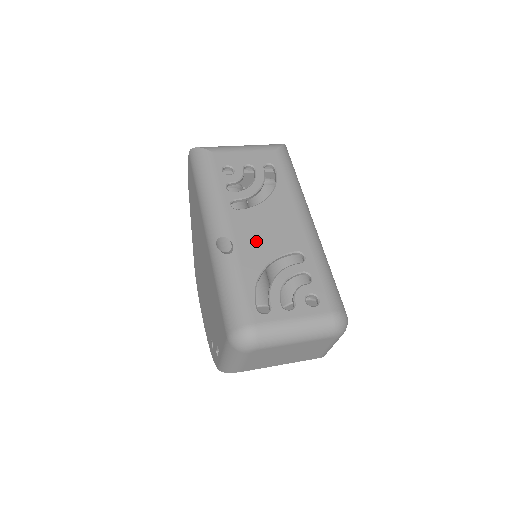
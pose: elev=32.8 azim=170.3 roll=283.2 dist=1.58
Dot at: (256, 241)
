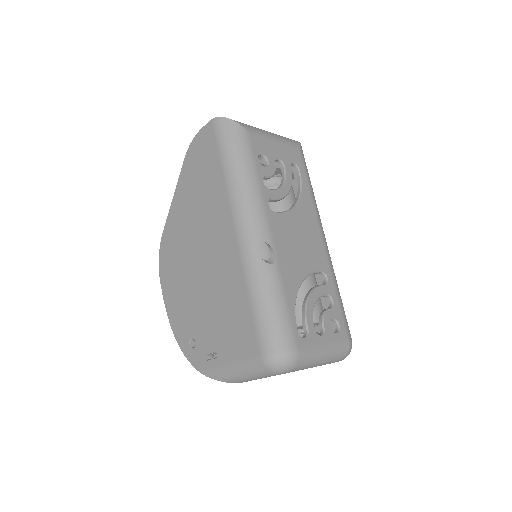
Dot at: (292, 253)
